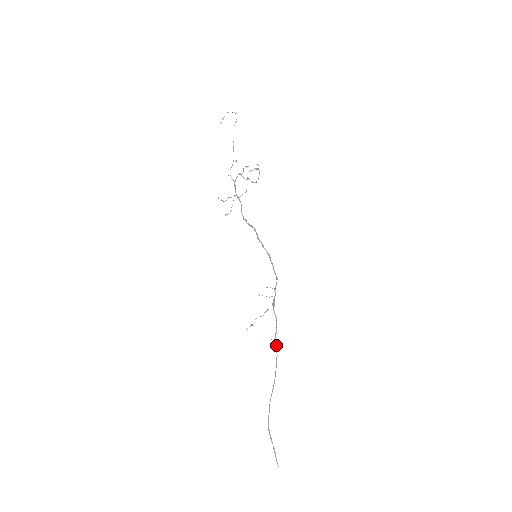
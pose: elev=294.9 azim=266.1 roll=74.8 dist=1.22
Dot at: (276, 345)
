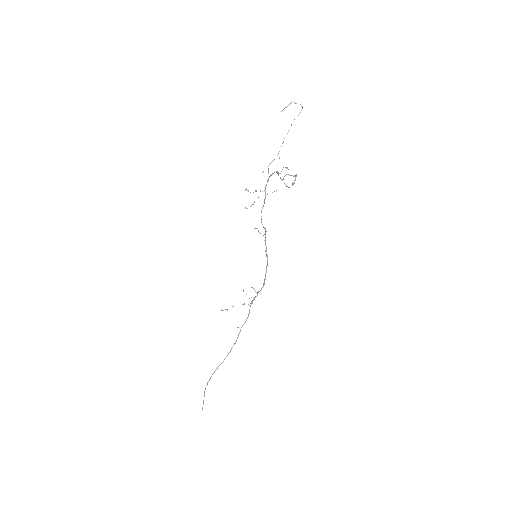
Dot at: occluded
